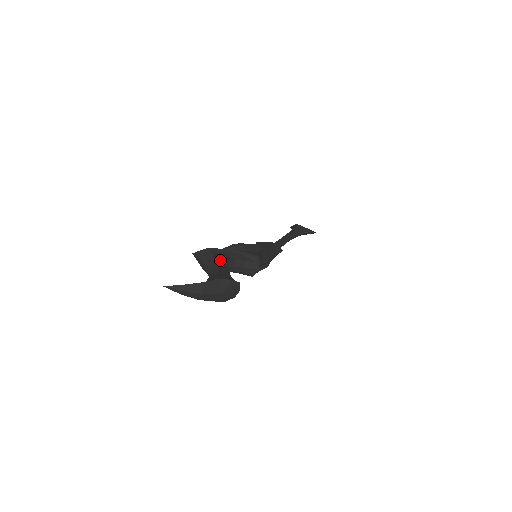
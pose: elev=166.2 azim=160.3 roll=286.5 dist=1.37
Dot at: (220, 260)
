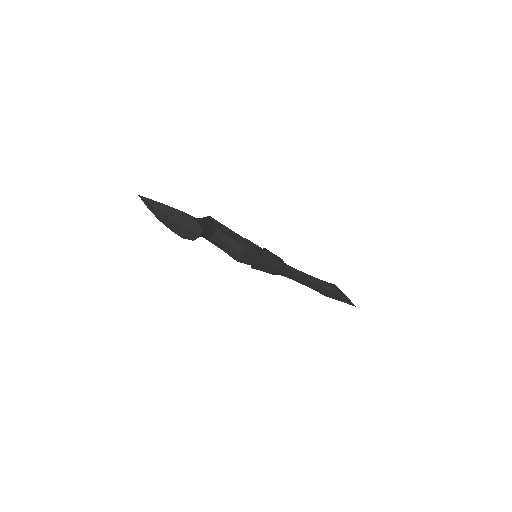
Dot at: (209, 223)
